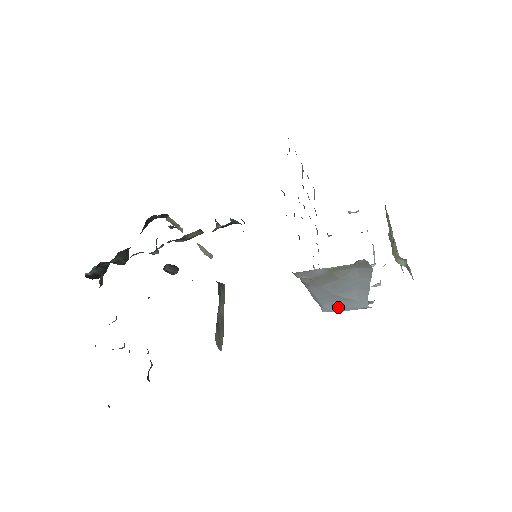
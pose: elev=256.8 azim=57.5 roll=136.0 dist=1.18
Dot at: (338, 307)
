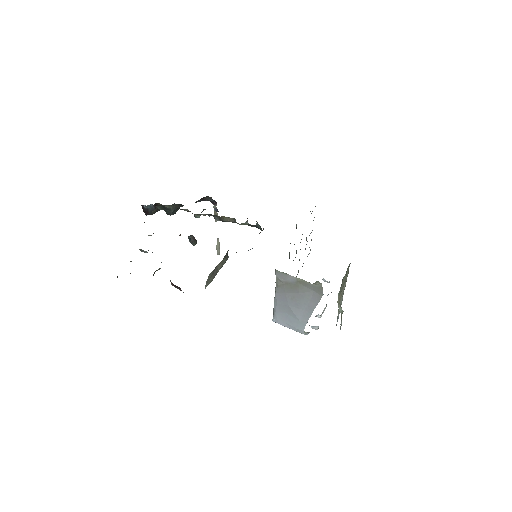
Dot at: (285, 321)
